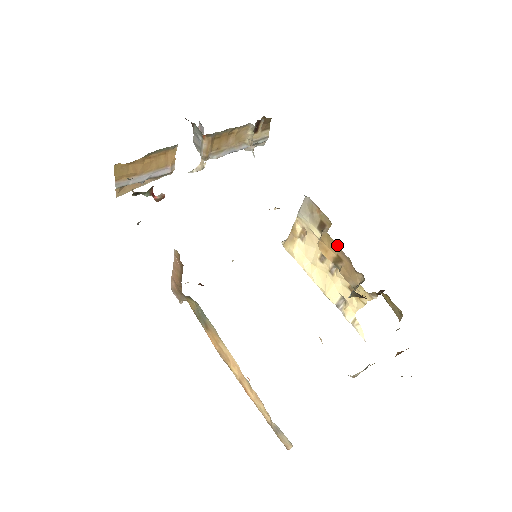
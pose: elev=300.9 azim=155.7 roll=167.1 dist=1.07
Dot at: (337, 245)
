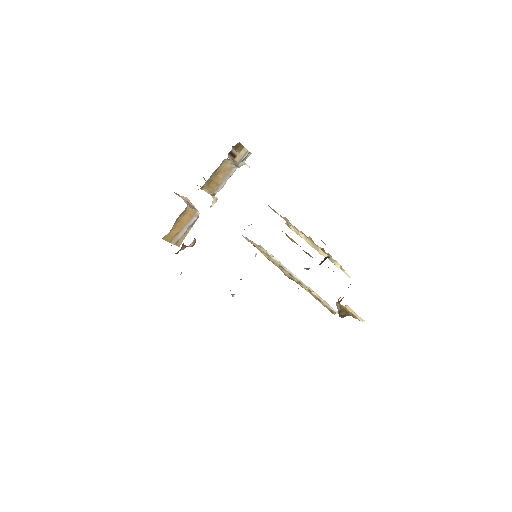
Dot at: occluded
